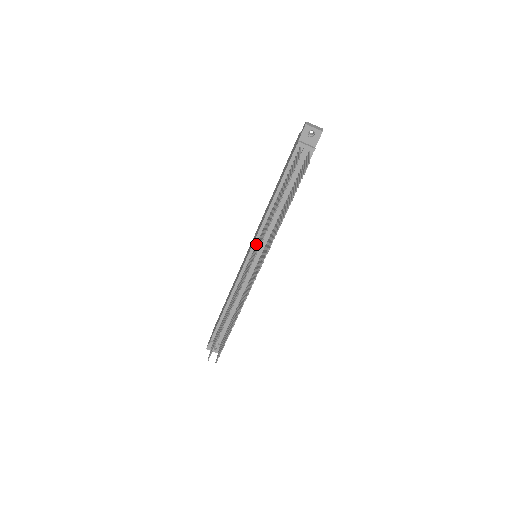
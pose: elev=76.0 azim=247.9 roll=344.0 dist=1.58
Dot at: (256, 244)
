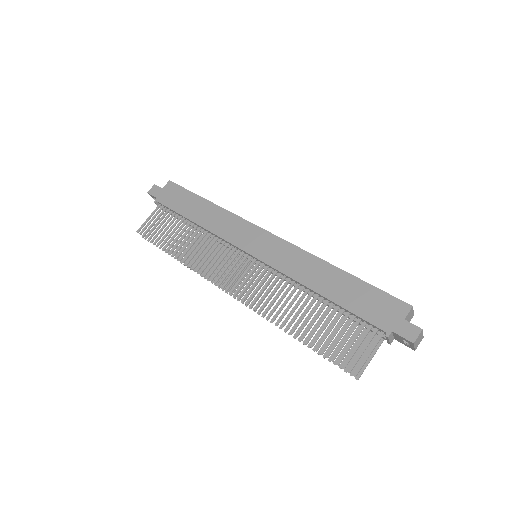
Dot at: (265, 264)
